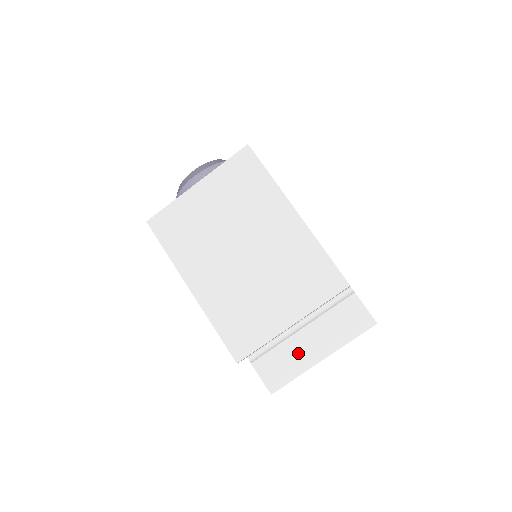
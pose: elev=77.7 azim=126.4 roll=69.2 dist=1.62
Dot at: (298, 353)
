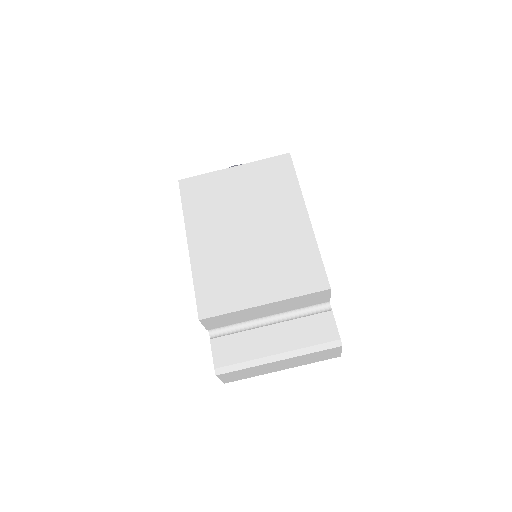
Dot at: (258, 345)
